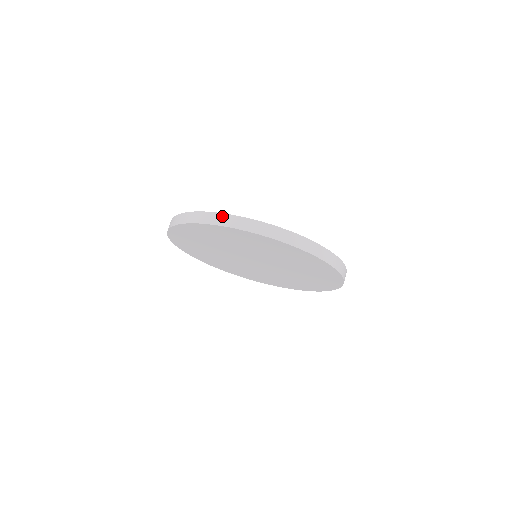
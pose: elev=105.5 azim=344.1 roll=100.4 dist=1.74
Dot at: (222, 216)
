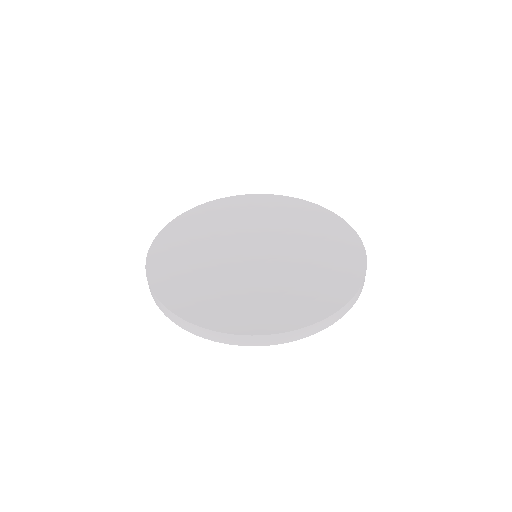
Dot at: (152, 294)
